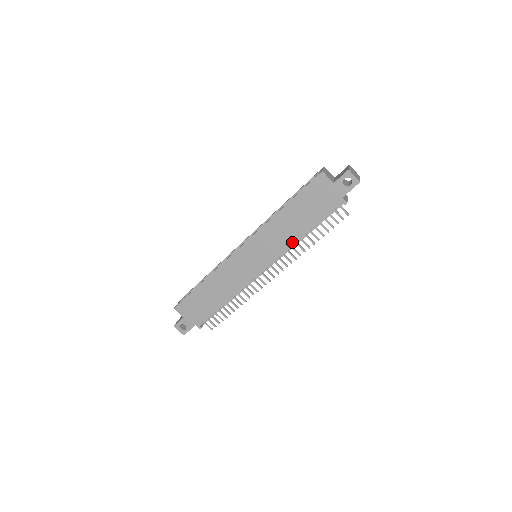
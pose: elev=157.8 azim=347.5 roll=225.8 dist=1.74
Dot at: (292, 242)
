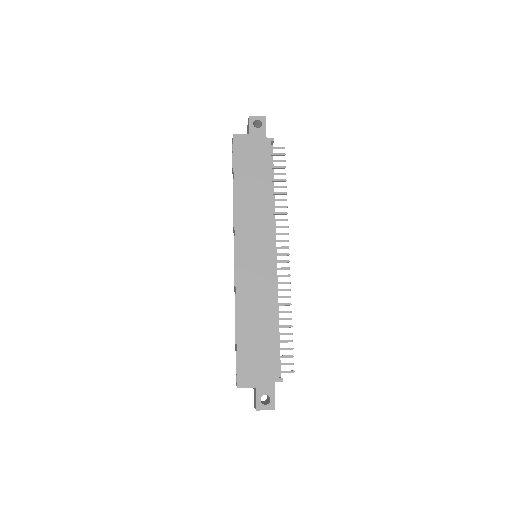
Dot at: (269, 206)
